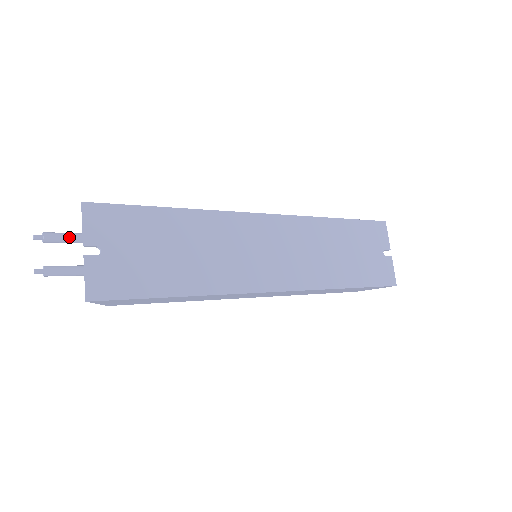
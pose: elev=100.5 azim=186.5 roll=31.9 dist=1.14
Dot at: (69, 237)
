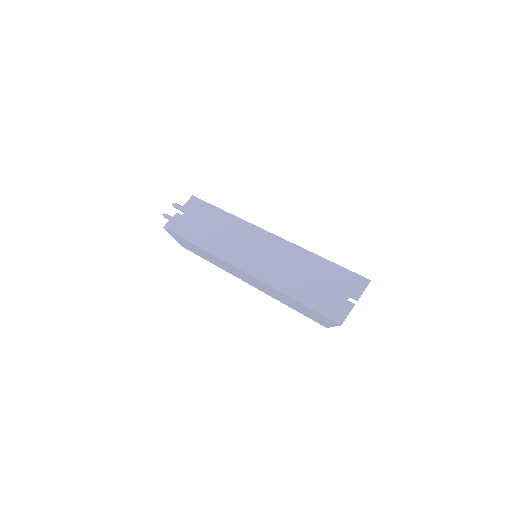
Dot at: occluded
